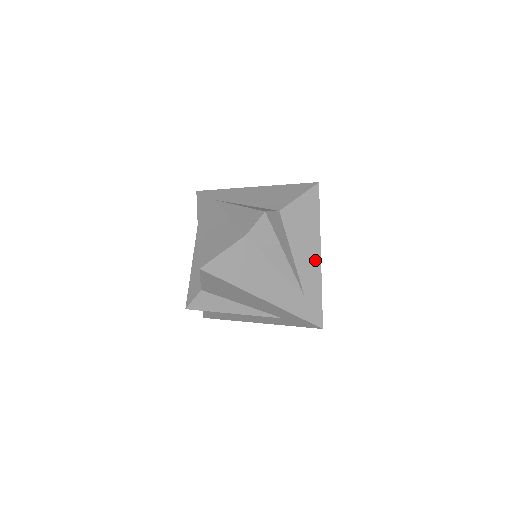
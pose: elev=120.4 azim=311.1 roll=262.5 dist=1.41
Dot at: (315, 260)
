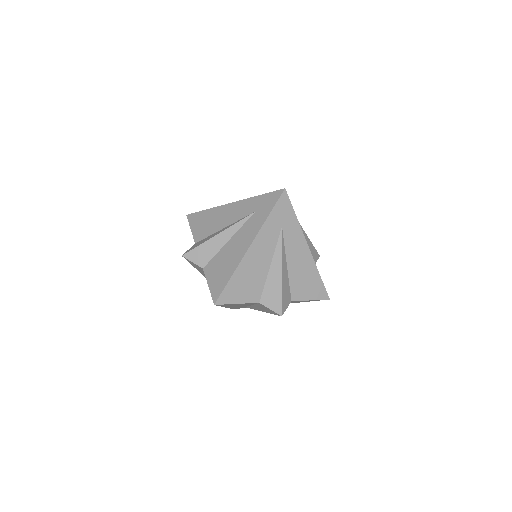
Dot at: occluded
